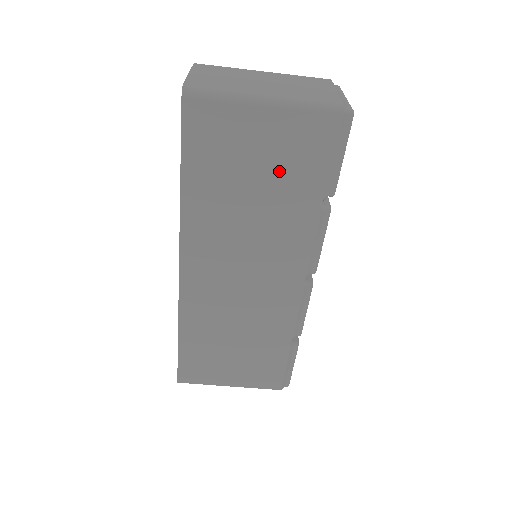
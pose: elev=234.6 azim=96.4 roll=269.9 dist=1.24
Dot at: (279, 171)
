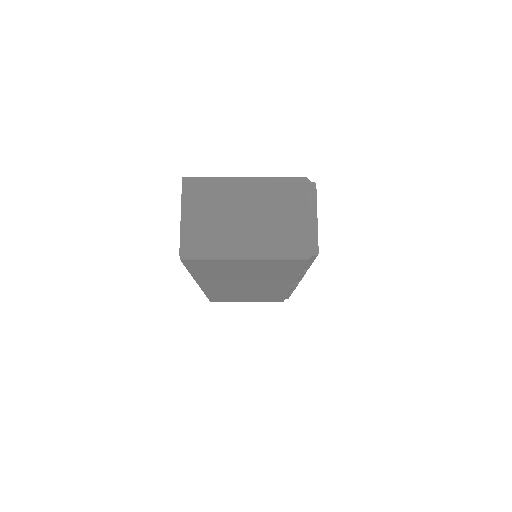
Dot at: (263, 270)
